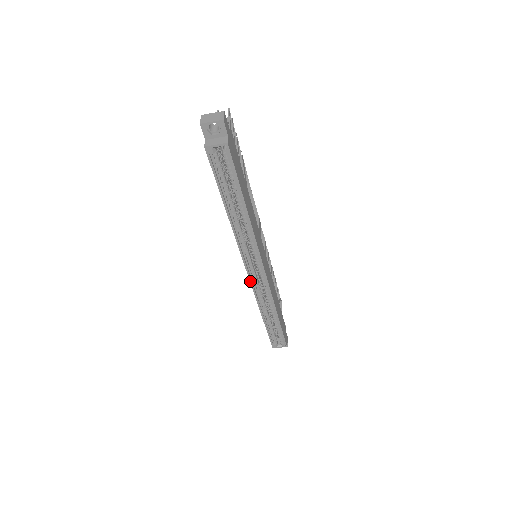
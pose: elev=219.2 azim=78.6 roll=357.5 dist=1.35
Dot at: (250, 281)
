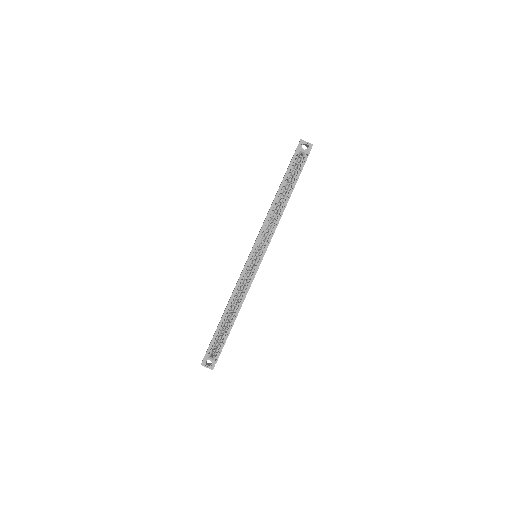
Dot at: (246, 264)
